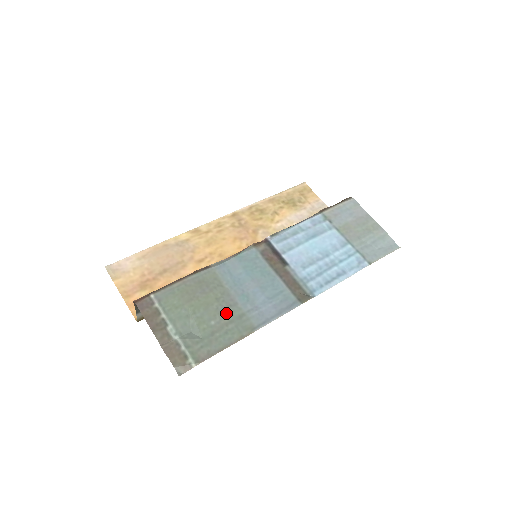
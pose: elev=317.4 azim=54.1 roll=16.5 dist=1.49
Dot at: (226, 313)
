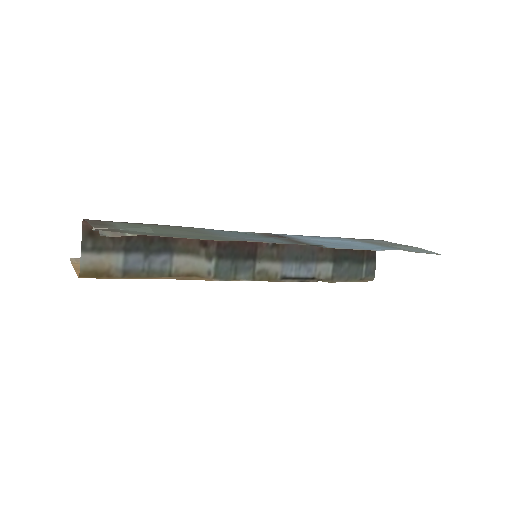
Dot at: (197, 234)
